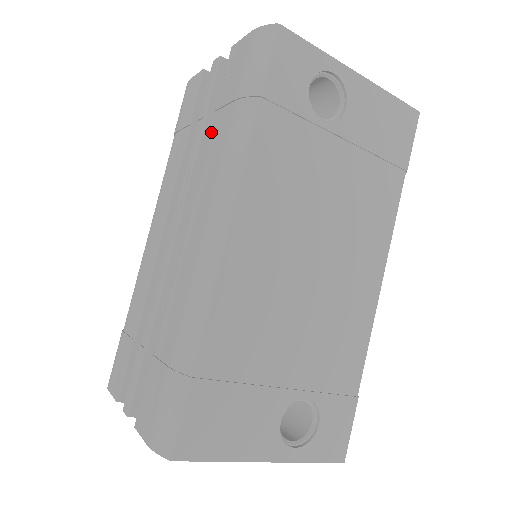
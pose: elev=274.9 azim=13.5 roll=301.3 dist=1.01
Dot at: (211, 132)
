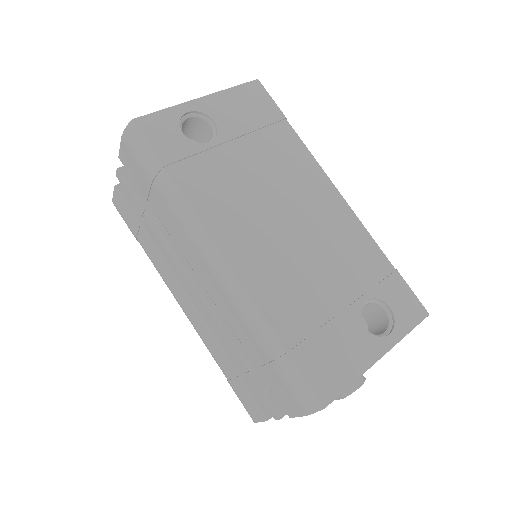
Dot at: (157, 214)
